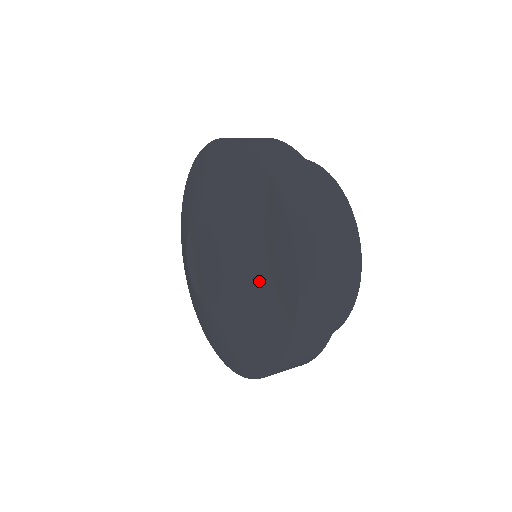
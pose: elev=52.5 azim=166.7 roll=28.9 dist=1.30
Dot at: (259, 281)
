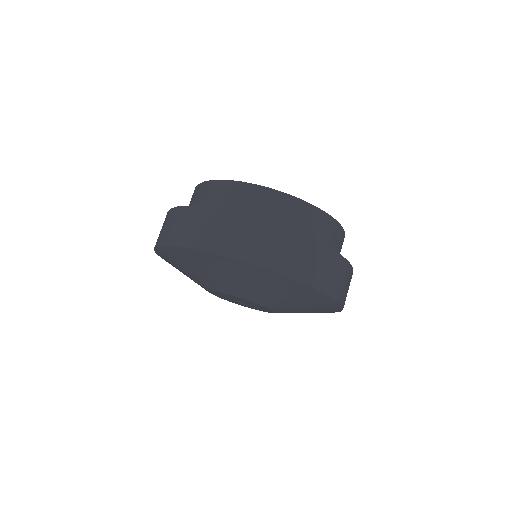
Dot at: (262, 288)
